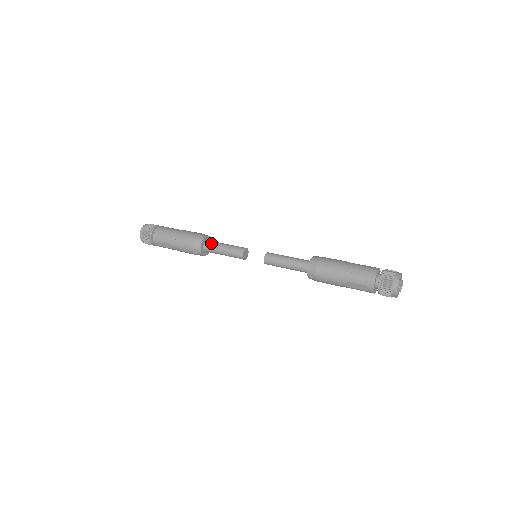
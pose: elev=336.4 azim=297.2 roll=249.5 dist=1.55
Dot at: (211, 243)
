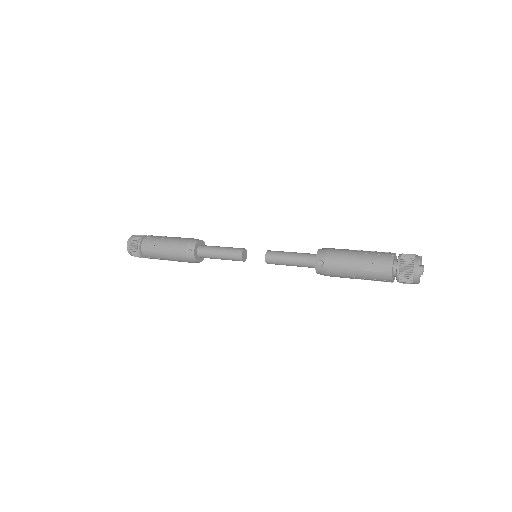
Dot at: occluded
